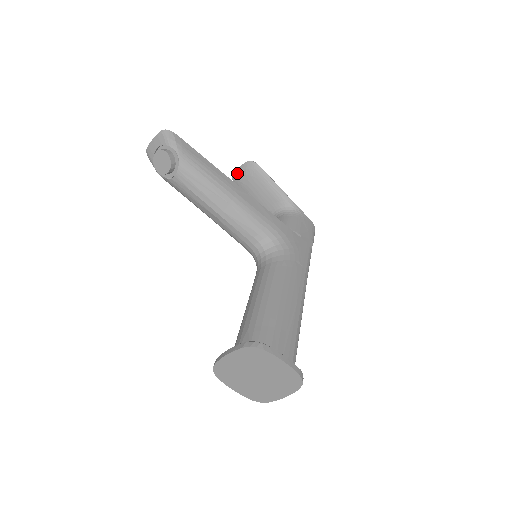
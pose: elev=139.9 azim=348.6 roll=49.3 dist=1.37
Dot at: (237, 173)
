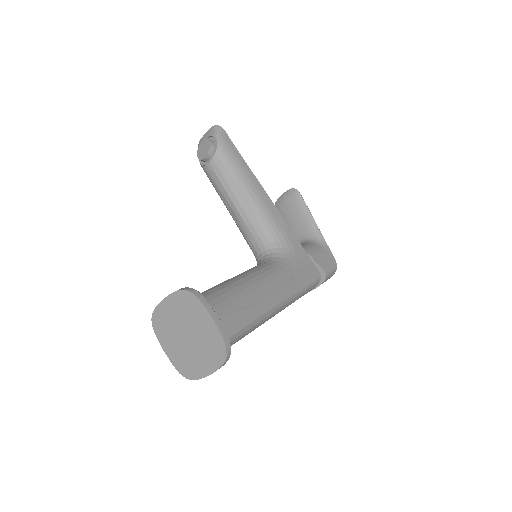
Dot at: (280, 198)
